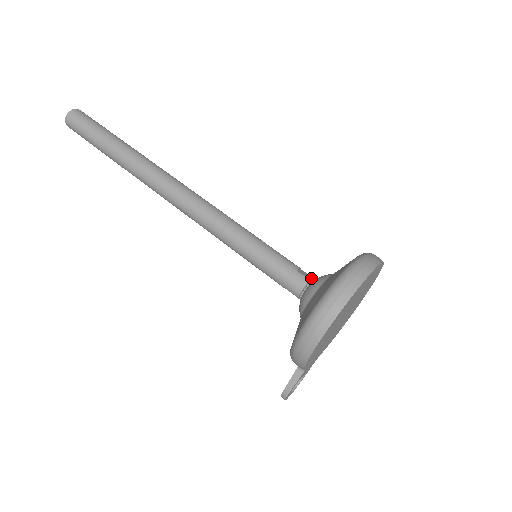
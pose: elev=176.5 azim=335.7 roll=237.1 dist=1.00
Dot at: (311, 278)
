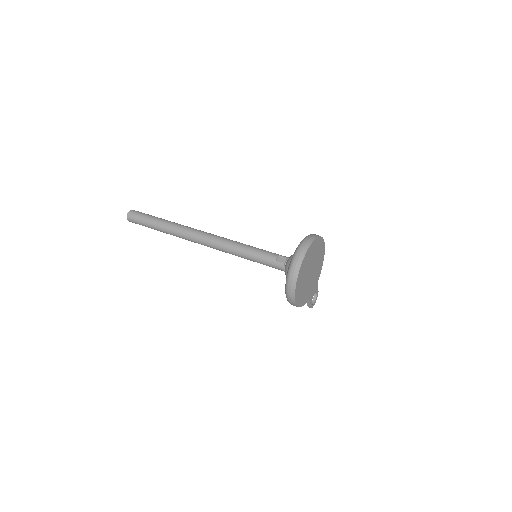
Dot at: (284, 262)
